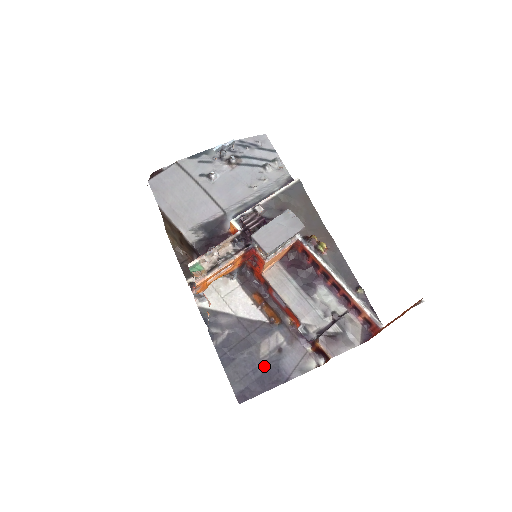
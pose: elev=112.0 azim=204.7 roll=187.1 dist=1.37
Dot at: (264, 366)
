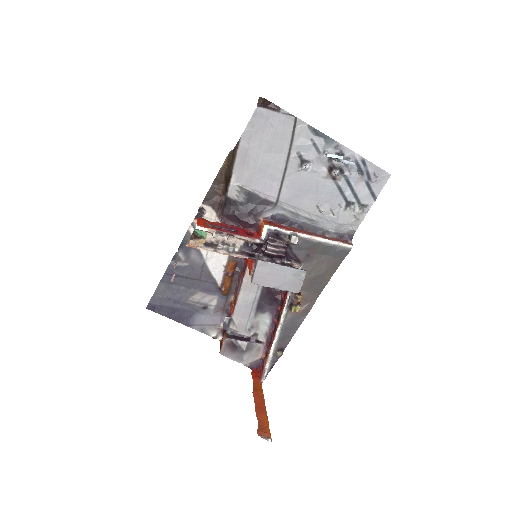
Dot at: (185, 305)
